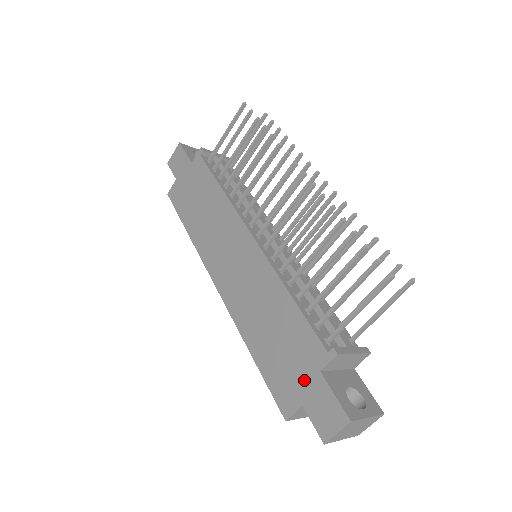
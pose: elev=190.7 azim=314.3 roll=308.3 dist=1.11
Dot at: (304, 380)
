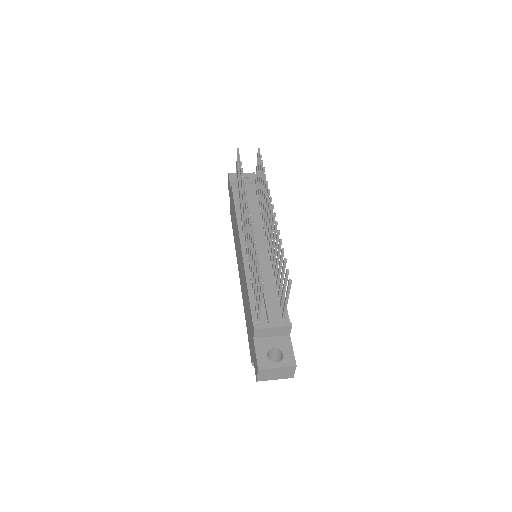
Dot at: (252, 343)
